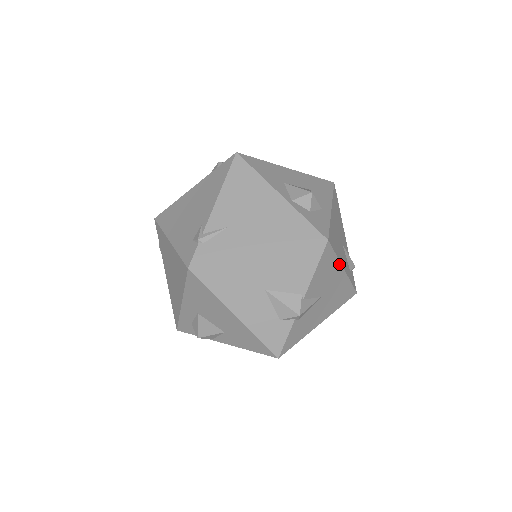
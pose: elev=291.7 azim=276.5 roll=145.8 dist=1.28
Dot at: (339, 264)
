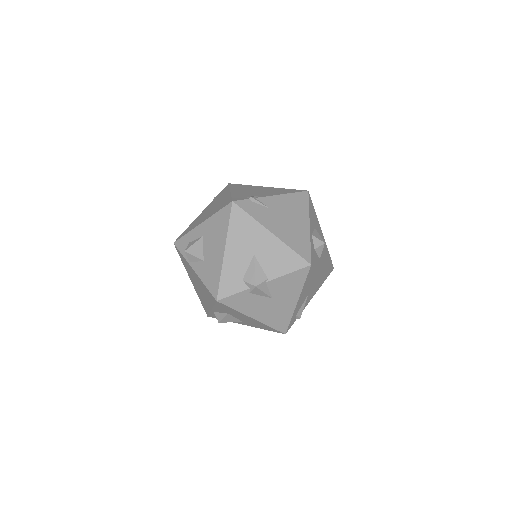
Dot at: (300, 292)
